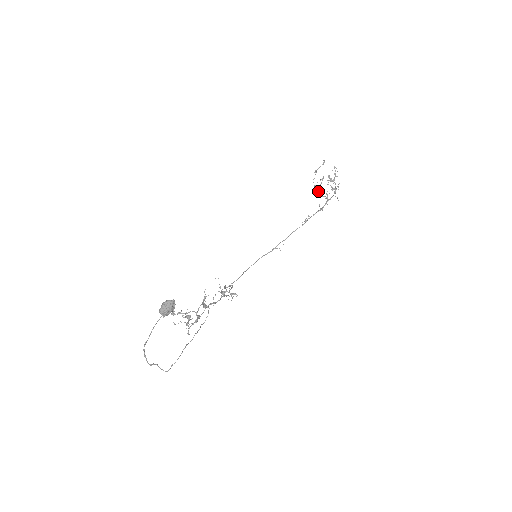
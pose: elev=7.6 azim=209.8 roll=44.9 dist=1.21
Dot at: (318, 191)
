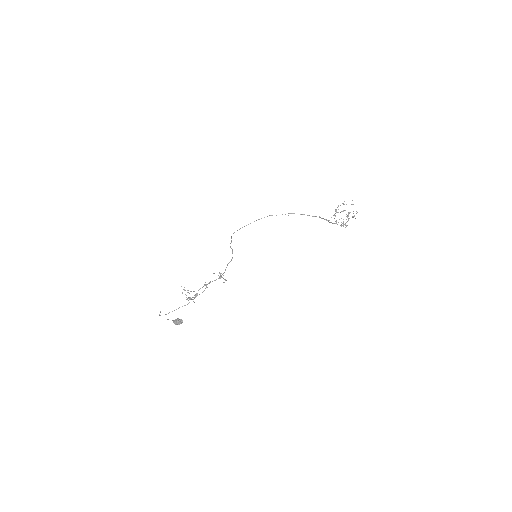
Dot at: occluded
